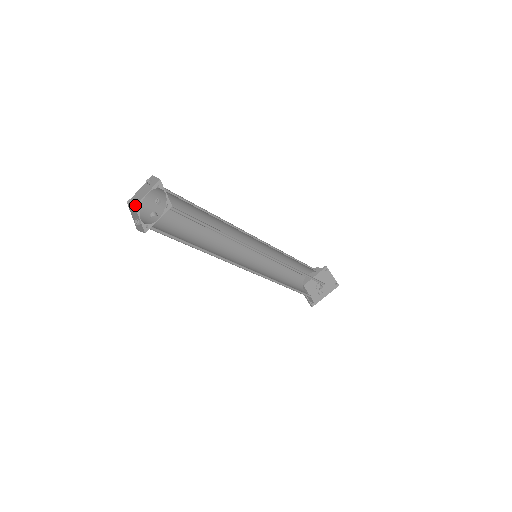
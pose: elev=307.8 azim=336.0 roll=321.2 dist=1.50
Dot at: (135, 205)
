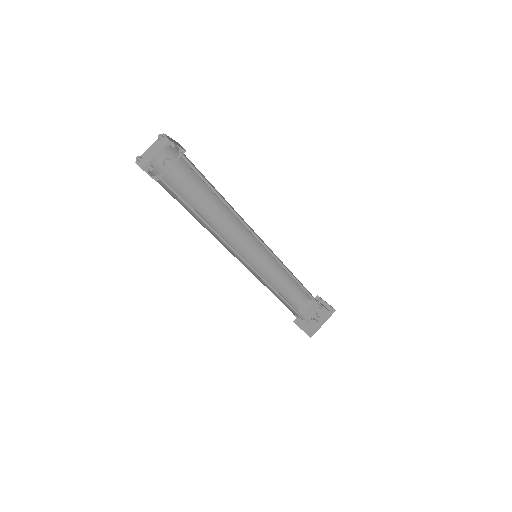
Dot at: (142, 168)
